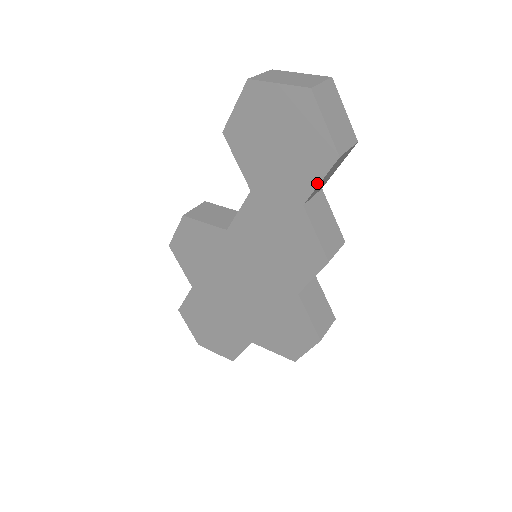
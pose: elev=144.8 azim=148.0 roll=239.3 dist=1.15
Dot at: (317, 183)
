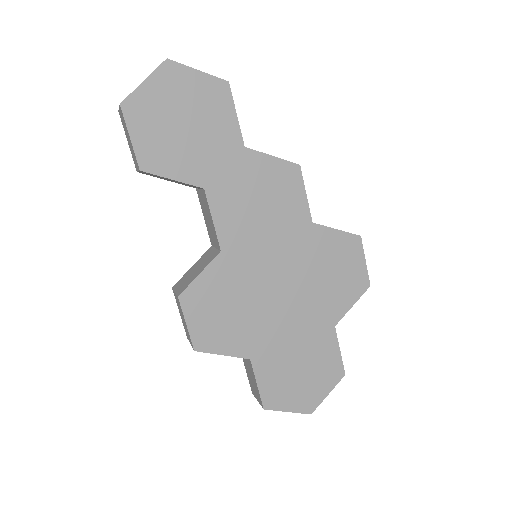
Dot at: (235, 118)
